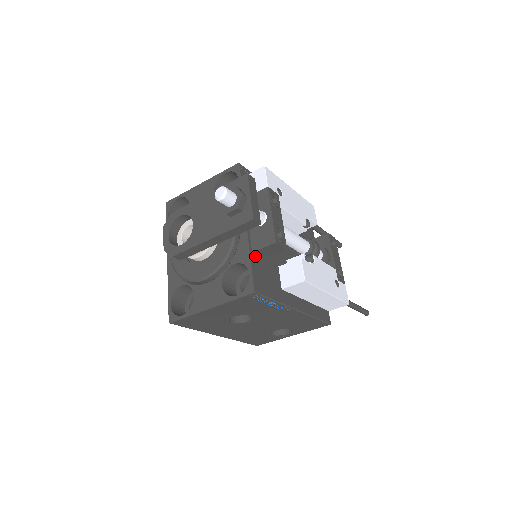
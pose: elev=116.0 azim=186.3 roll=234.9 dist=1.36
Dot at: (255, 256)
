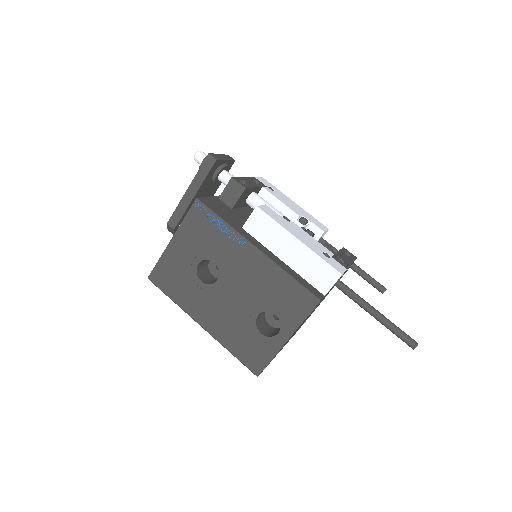
Dot at: (221, 201)
